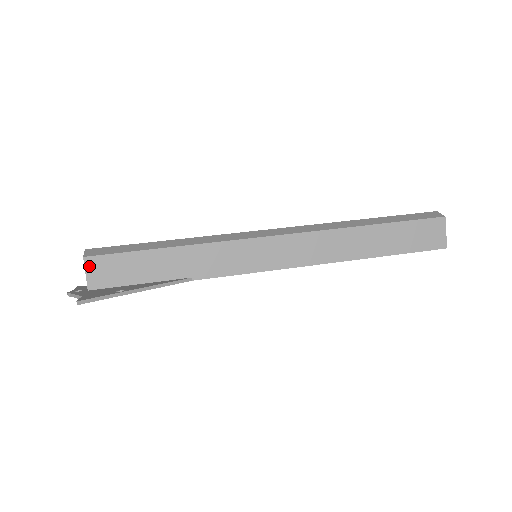
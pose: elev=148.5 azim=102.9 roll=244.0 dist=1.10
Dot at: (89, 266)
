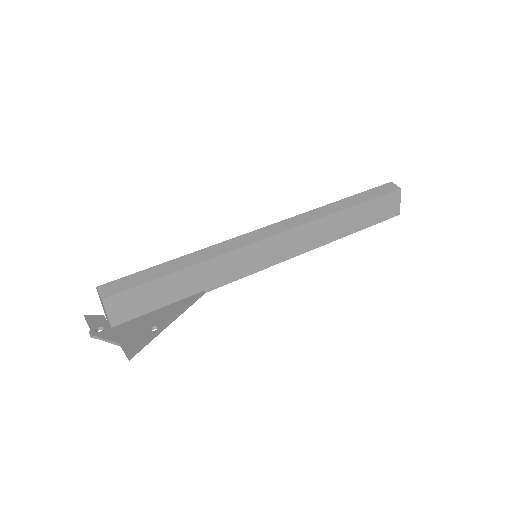
Dot at: (109, 306)
